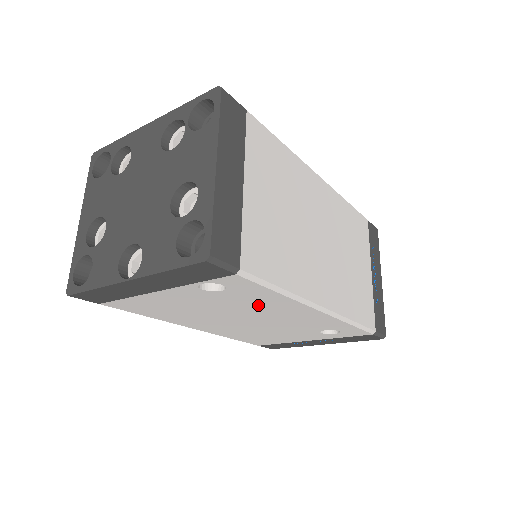
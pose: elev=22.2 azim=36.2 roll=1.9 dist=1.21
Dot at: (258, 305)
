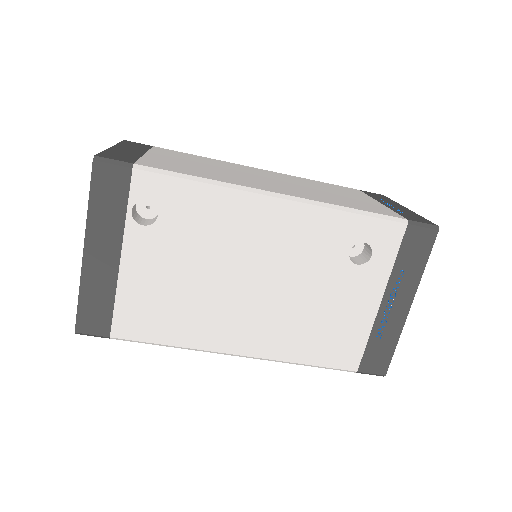
Dot at: (217, 228)
